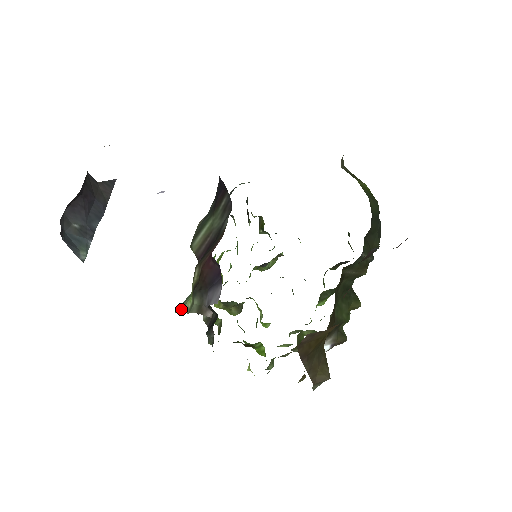
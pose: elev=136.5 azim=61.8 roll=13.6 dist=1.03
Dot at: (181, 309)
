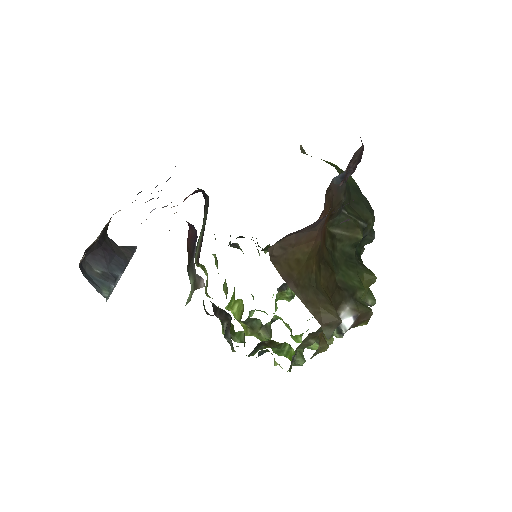
Dot at: (186, 302)
